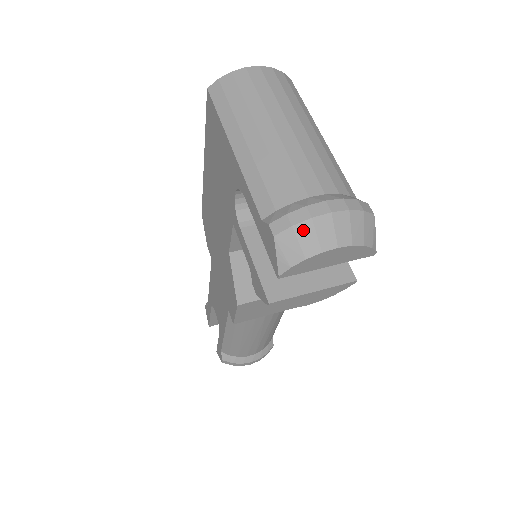
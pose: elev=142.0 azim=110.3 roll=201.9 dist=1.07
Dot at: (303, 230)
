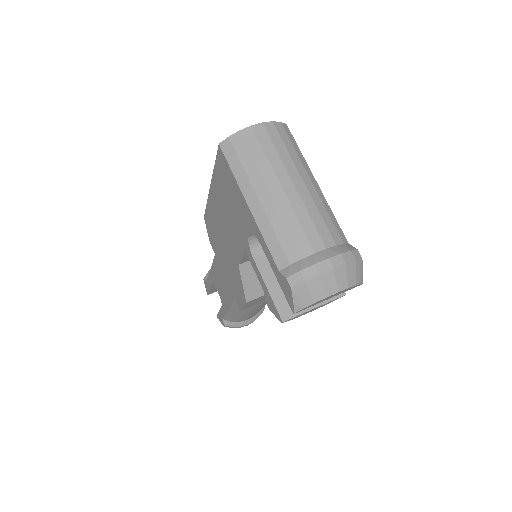
Dot at: (313, 283)
